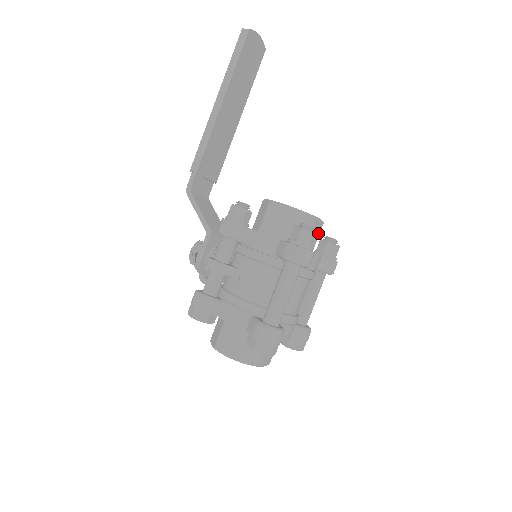
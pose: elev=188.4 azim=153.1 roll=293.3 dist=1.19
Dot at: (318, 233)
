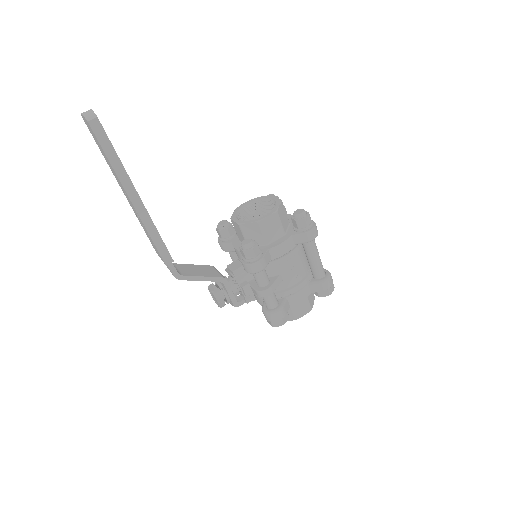
Dot at: occluded
